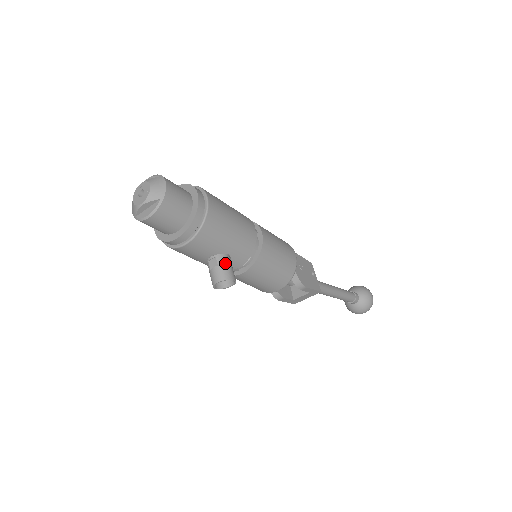
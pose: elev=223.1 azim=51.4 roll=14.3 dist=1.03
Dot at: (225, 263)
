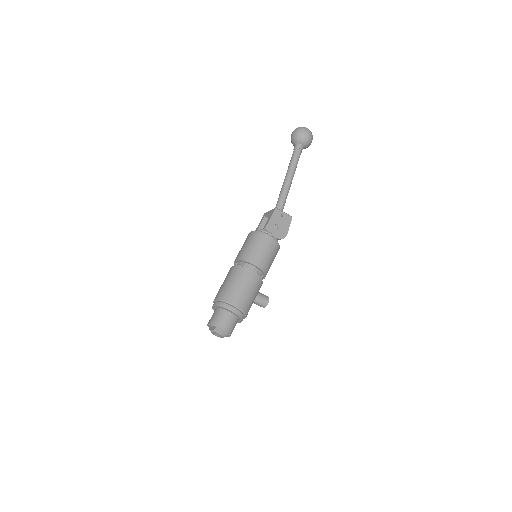
Dot at: (260, 301)
